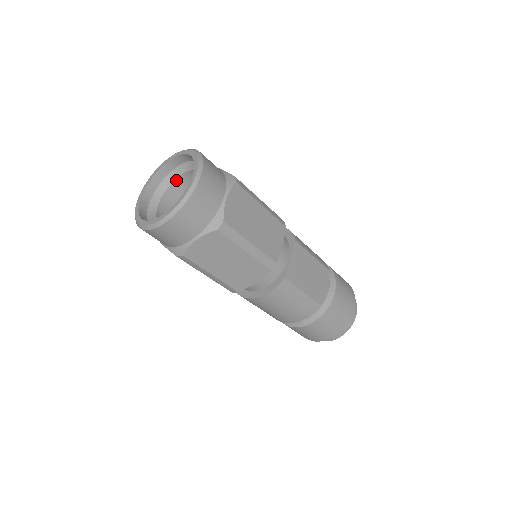
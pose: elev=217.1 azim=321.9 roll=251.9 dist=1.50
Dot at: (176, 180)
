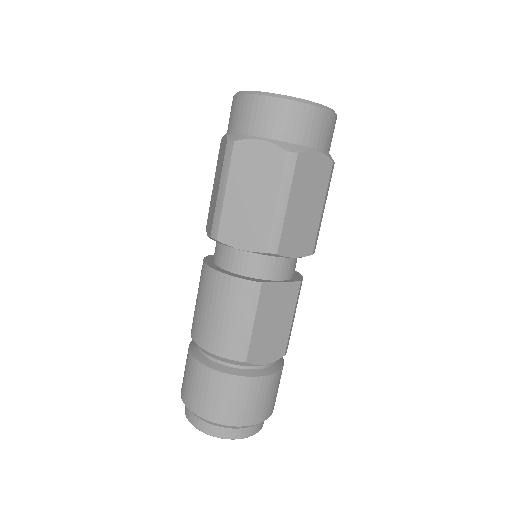
Dot at: occluded
